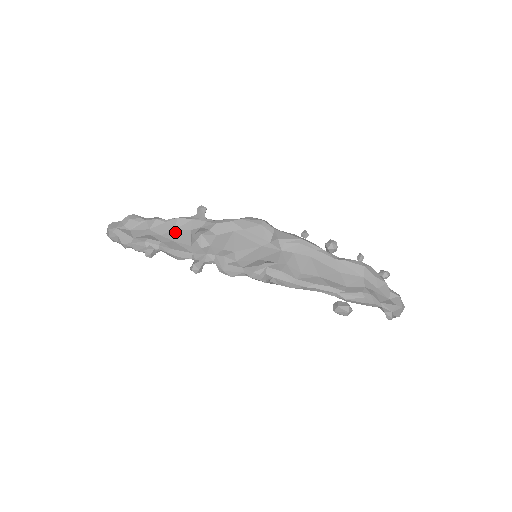
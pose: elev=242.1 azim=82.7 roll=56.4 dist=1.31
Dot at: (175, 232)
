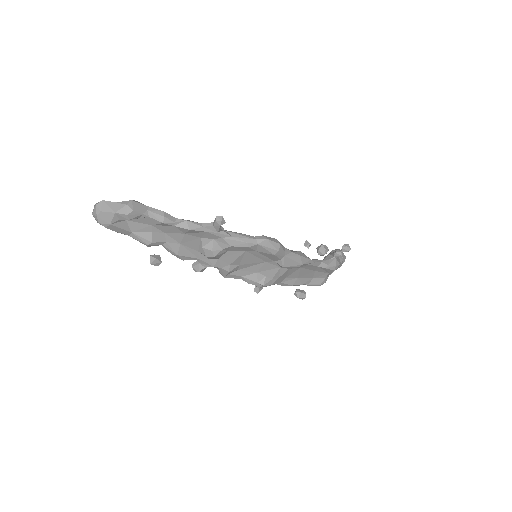
Dot at: (183, 237)
